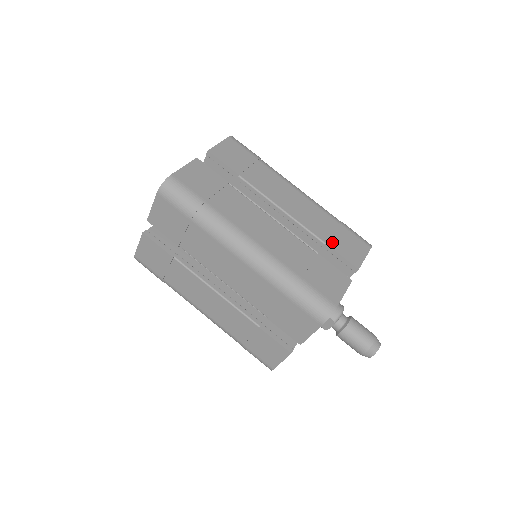
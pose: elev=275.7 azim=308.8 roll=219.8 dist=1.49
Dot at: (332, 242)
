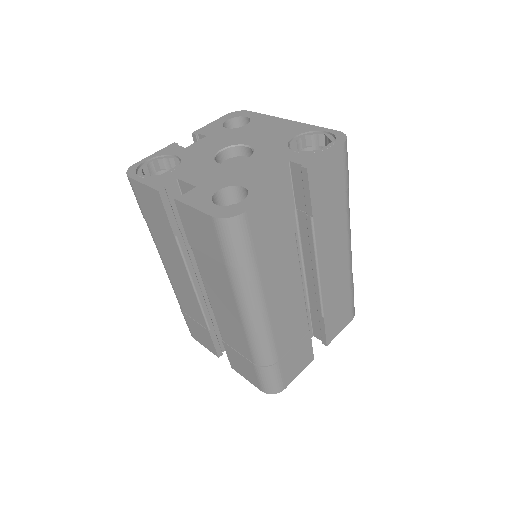
Dot at: (329, 316)
